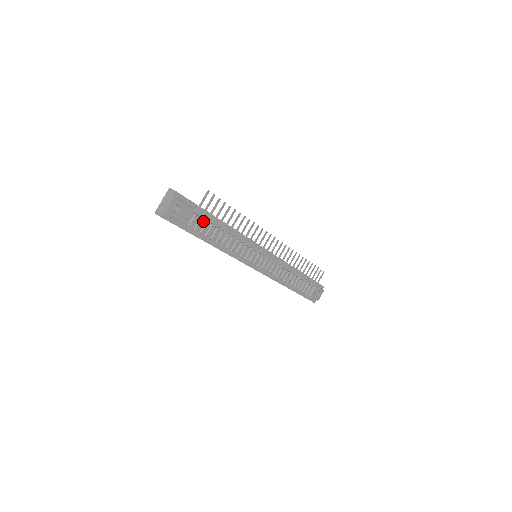
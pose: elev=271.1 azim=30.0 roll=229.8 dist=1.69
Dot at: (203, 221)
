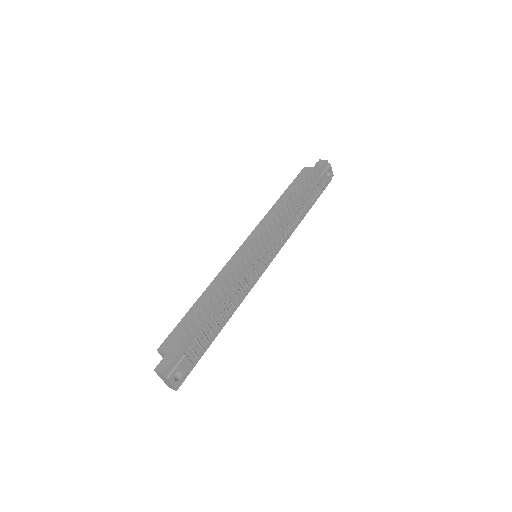
Dot at: (200, 337)
